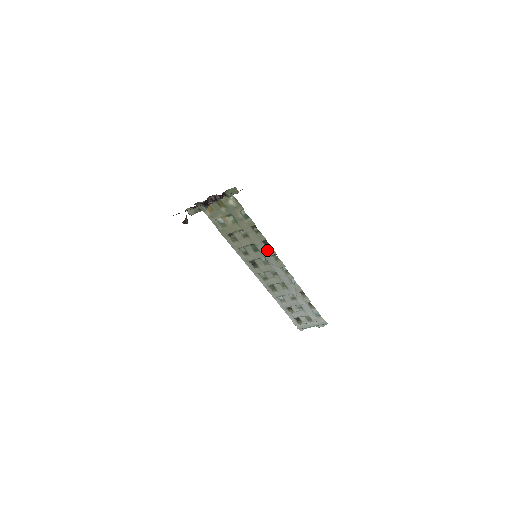
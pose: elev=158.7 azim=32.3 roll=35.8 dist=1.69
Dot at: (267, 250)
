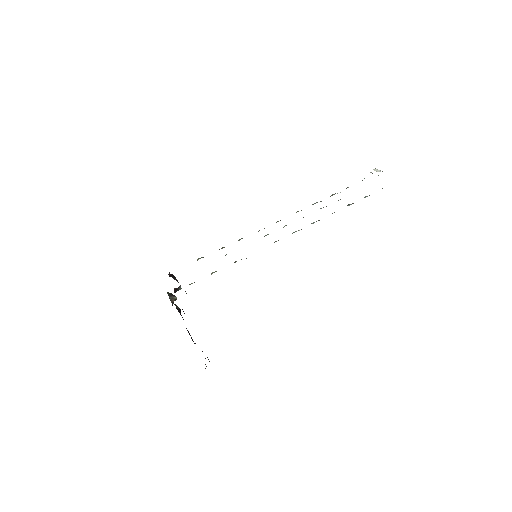
Dot at: occluded
